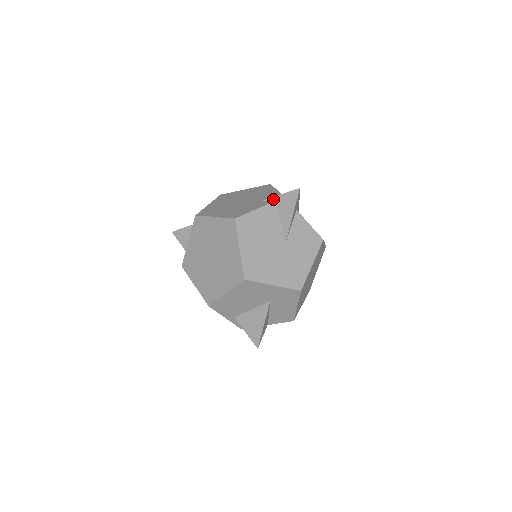
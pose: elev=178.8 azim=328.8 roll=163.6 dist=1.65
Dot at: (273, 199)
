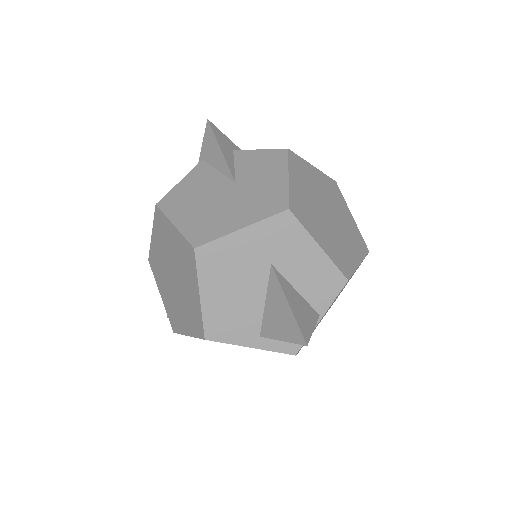
Dot at: (200, 163)
